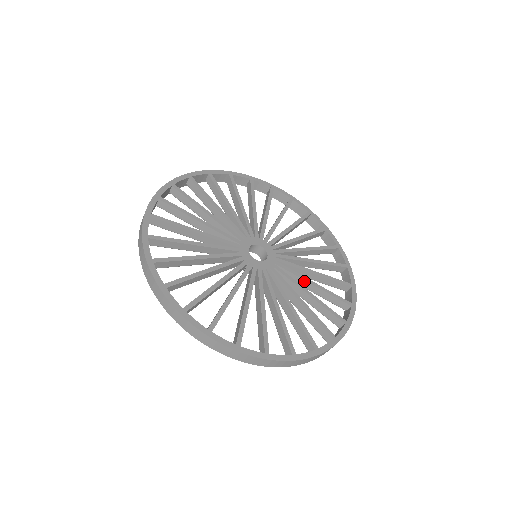
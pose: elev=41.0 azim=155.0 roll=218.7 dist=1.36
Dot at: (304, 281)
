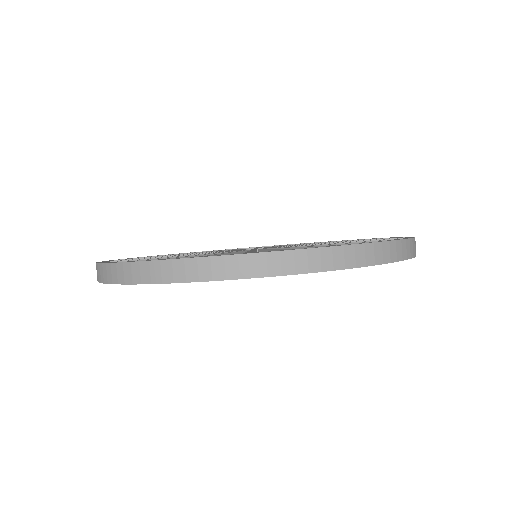
Dot at: occluded
